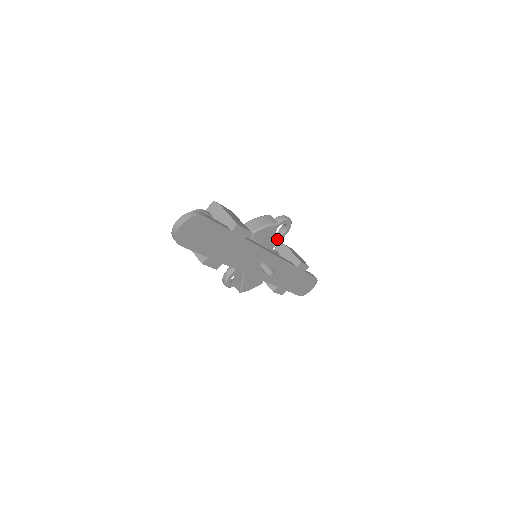
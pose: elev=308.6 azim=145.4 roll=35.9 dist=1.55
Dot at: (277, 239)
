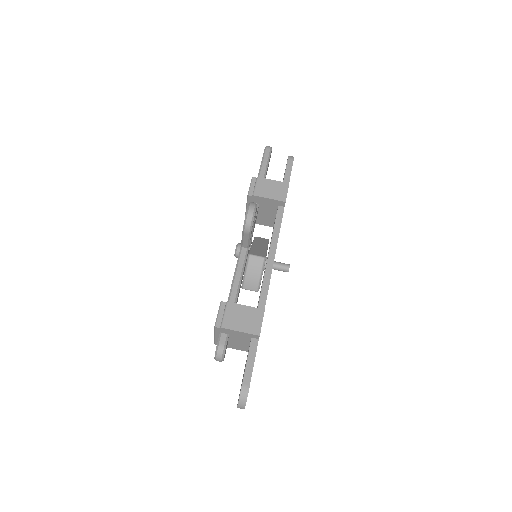
Dot at: occluded
